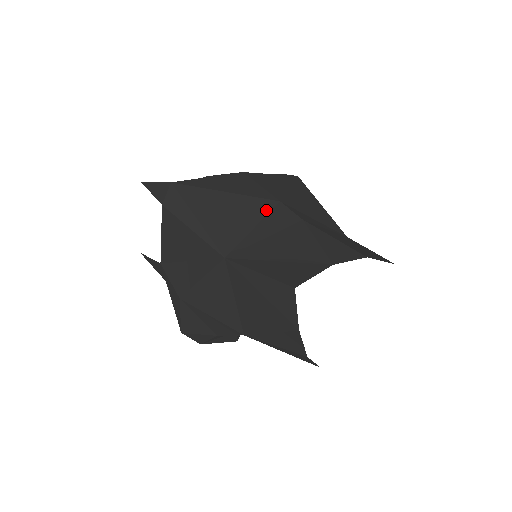
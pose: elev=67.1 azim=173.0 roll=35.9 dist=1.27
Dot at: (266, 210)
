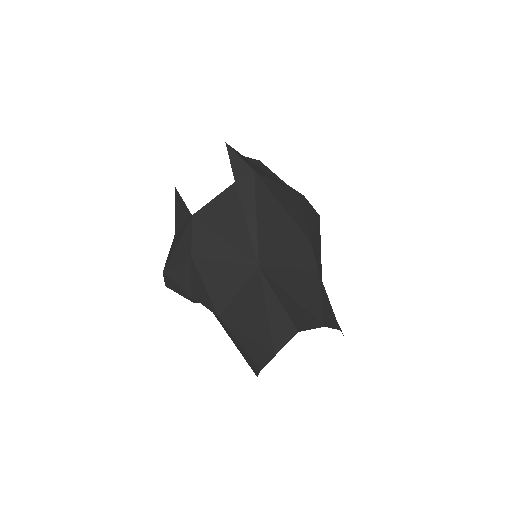
Dot at: (300, 244)
